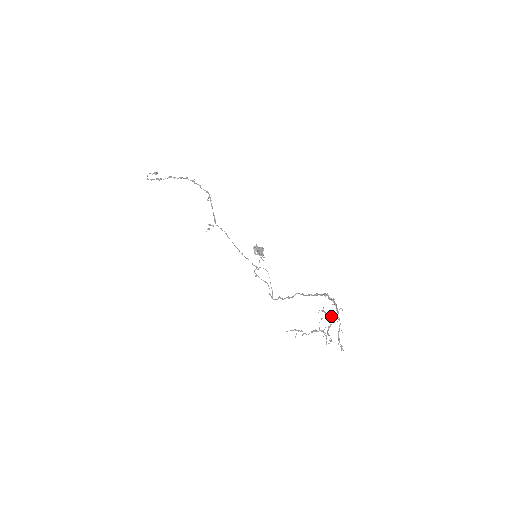
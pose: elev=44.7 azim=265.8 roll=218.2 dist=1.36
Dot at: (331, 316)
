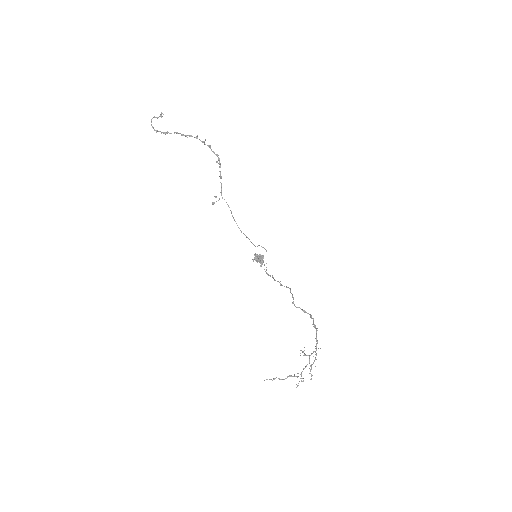
Dot at: (309, 358)
